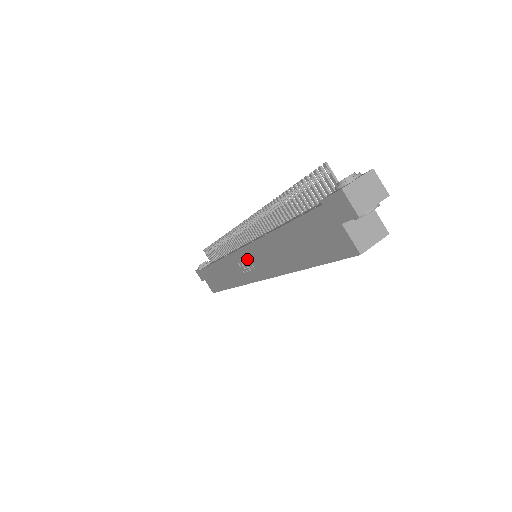
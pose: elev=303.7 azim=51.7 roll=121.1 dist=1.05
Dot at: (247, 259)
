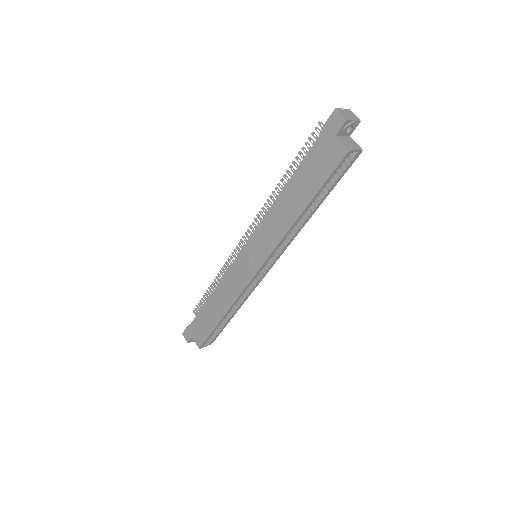
Dot at: (251, 250)
